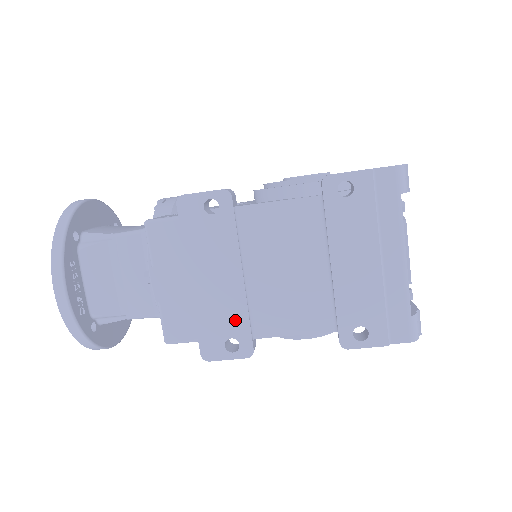
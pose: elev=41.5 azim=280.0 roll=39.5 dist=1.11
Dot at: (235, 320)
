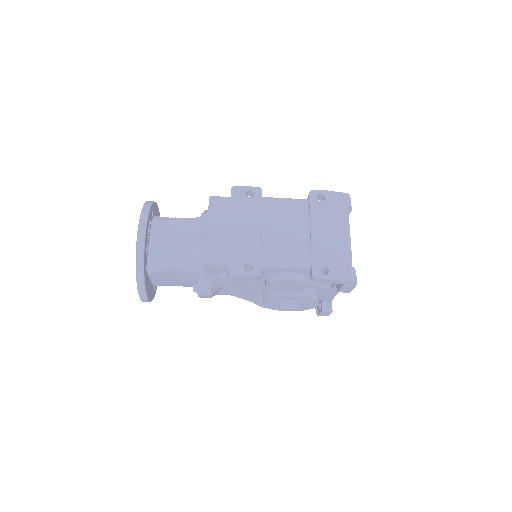
Dot at: (253, 253)
